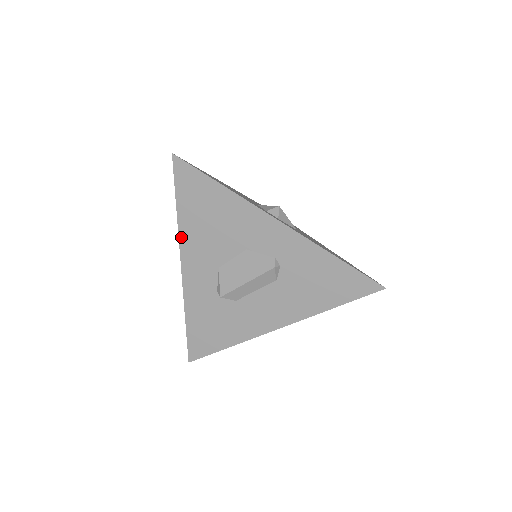
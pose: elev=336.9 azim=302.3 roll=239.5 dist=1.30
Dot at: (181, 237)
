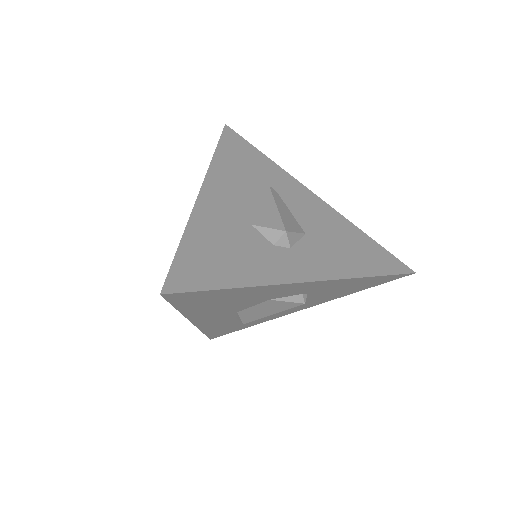
Dot at: (188, 316)
